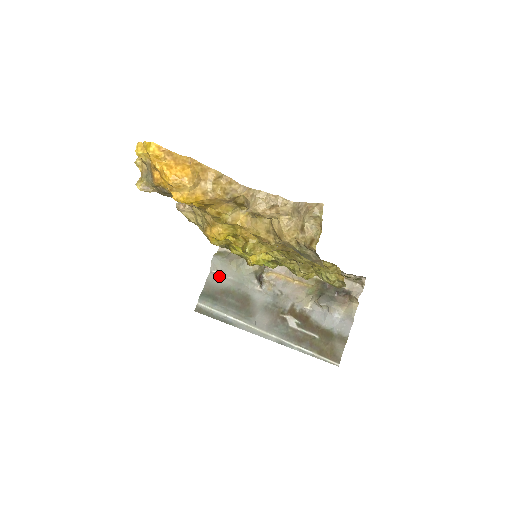
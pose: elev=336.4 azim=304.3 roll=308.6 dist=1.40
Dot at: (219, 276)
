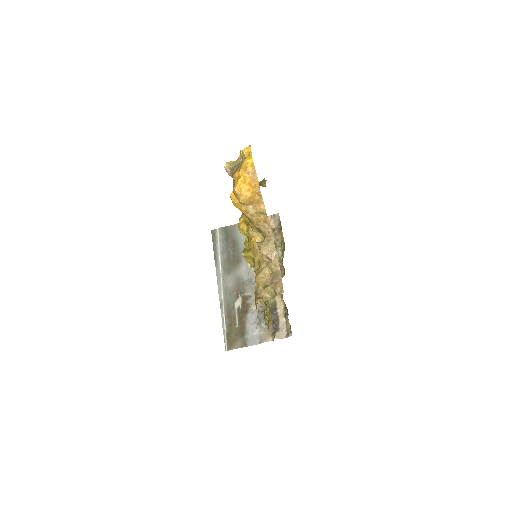
Dot at: occluded
